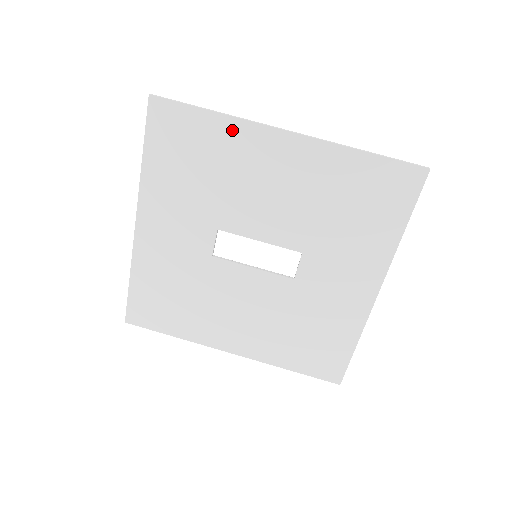
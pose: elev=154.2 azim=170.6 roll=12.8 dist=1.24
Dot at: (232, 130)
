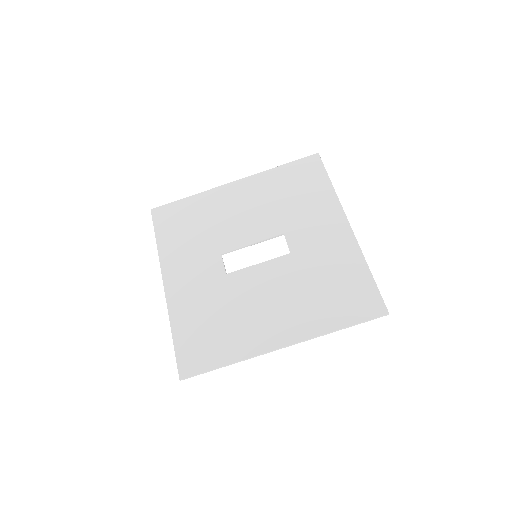
Dot at: (204, 198)
